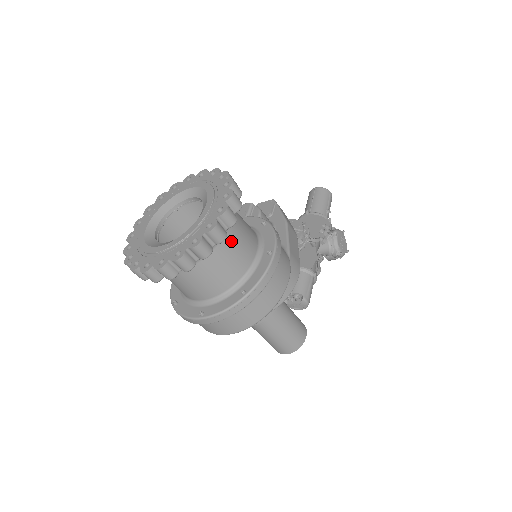
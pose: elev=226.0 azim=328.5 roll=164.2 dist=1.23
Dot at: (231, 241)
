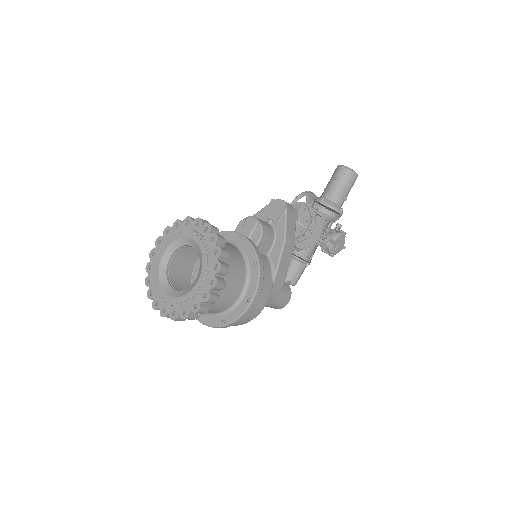
Dot at: occluded
